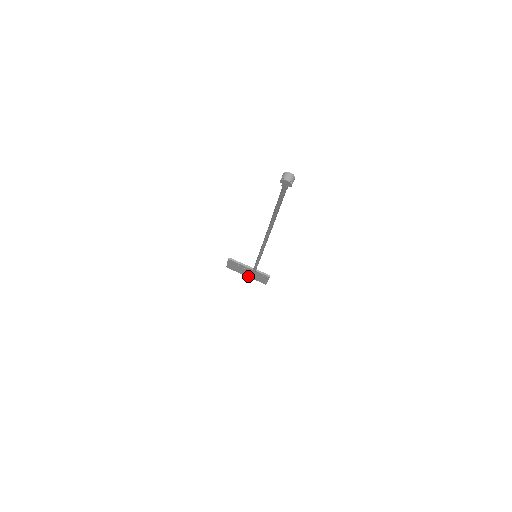
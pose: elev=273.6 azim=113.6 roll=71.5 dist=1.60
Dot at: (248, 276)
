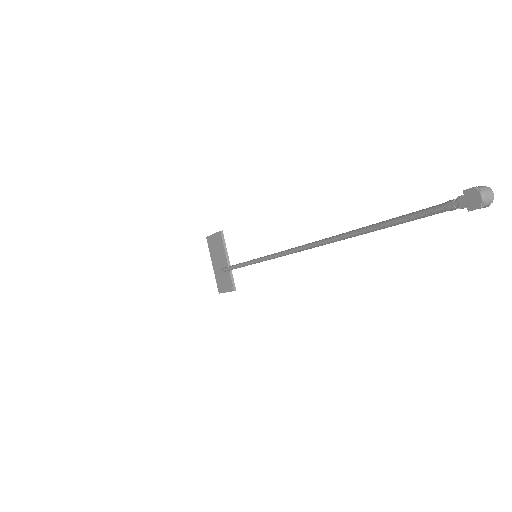
Dot at: (214, 267)
